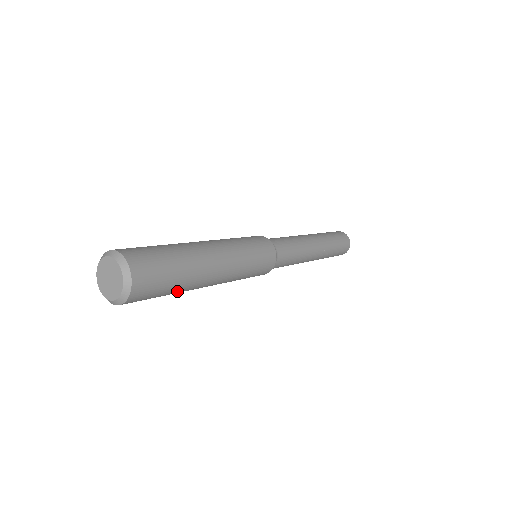
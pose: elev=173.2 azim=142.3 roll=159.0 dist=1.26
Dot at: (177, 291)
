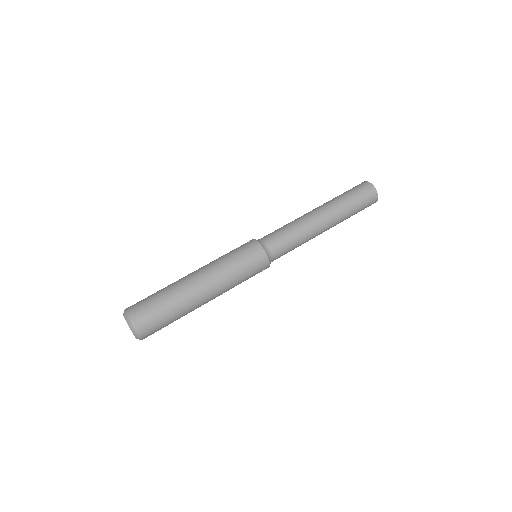
Dot at: occluded
